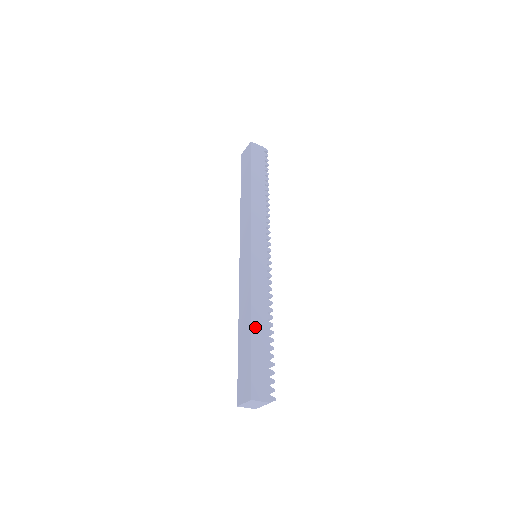
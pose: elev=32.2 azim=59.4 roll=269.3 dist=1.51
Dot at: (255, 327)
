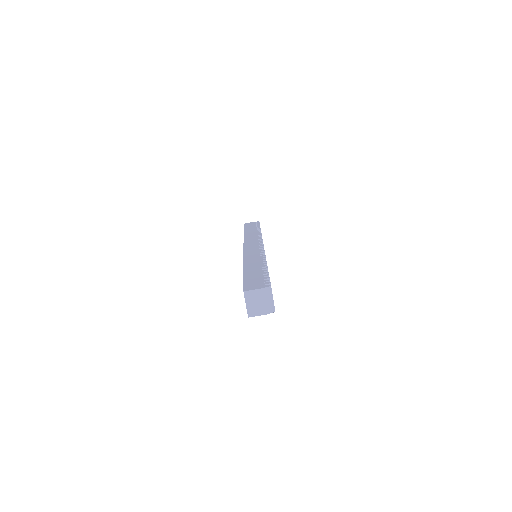
Dot at: (247, 269)
